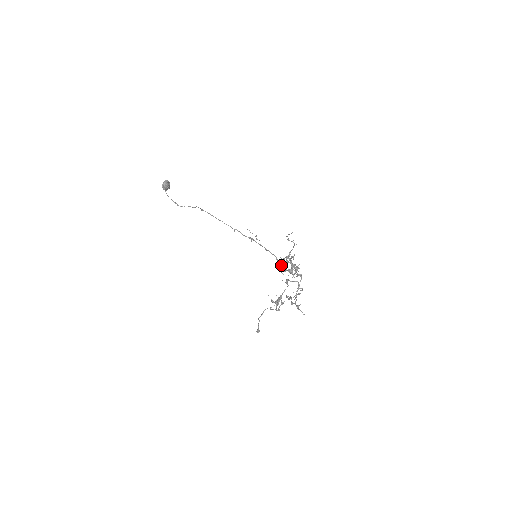
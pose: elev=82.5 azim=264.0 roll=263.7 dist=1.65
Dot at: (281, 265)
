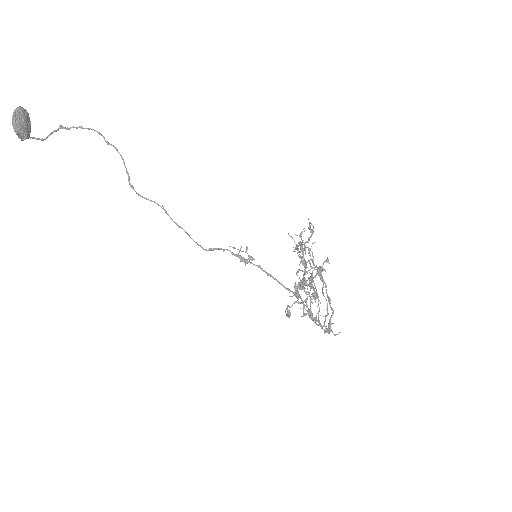
Dot at: occluded
